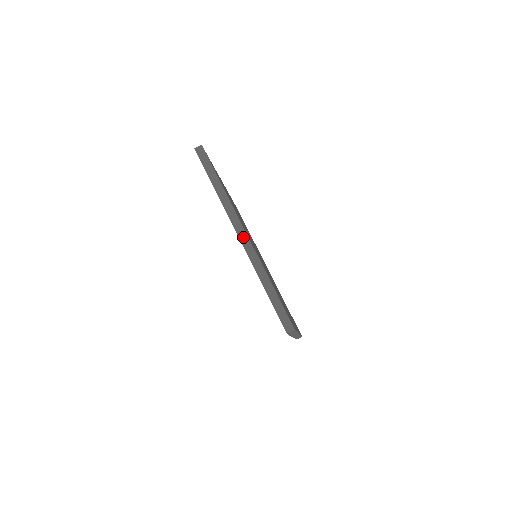
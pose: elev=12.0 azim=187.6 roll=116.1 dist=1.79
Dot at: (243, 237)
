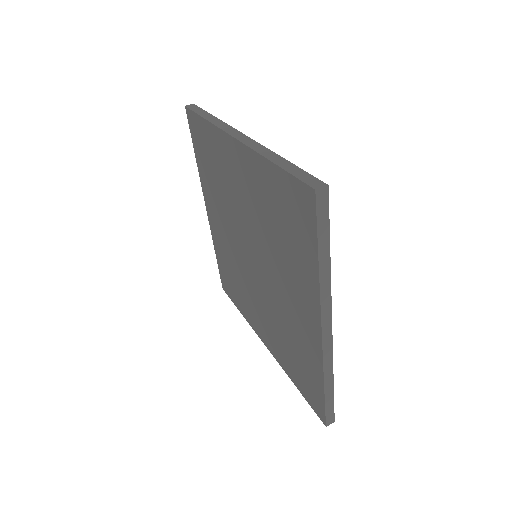
Dot at: (327, 334)
